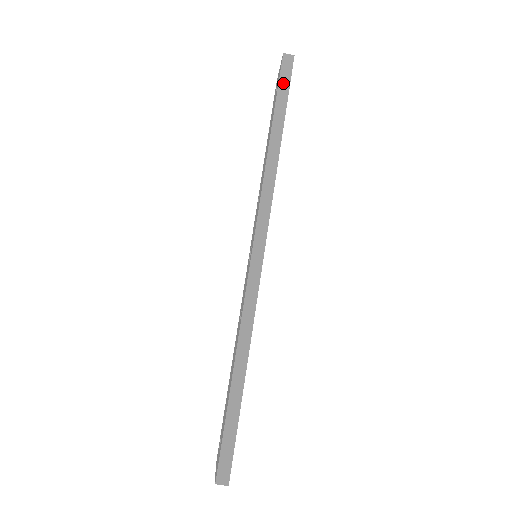
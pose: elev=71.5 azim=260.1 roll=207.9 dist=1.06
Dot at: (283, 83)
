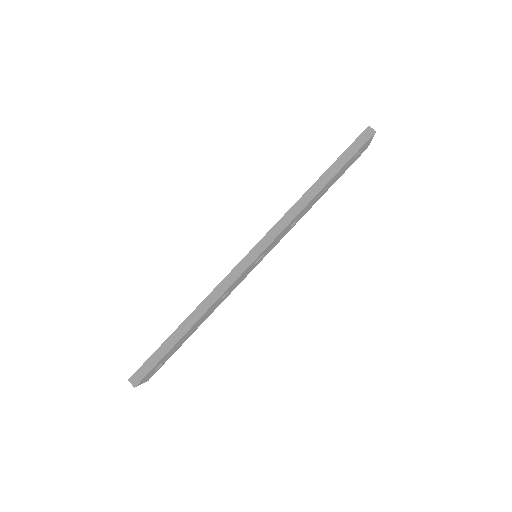
Dot at: (353, 147)
